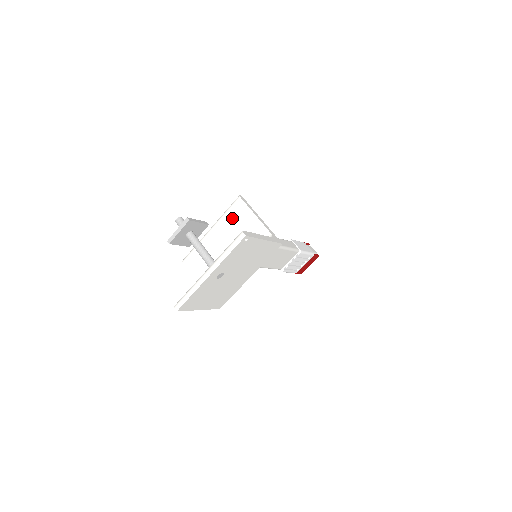
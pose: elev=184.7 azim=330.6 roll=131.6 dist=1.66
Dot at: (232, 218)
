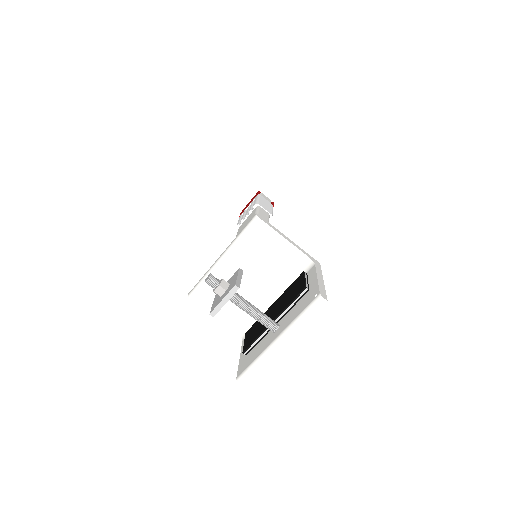
Dot at: (252, 244)
